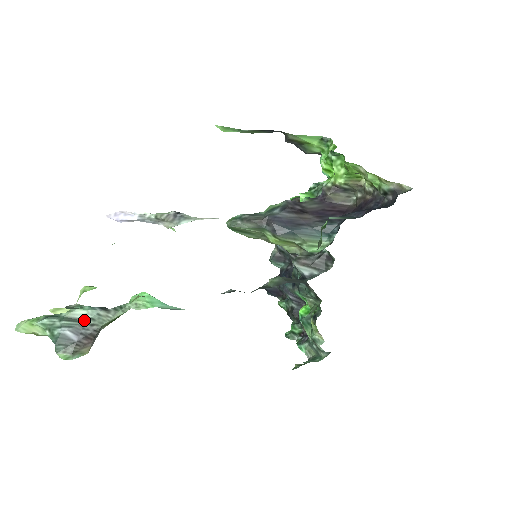
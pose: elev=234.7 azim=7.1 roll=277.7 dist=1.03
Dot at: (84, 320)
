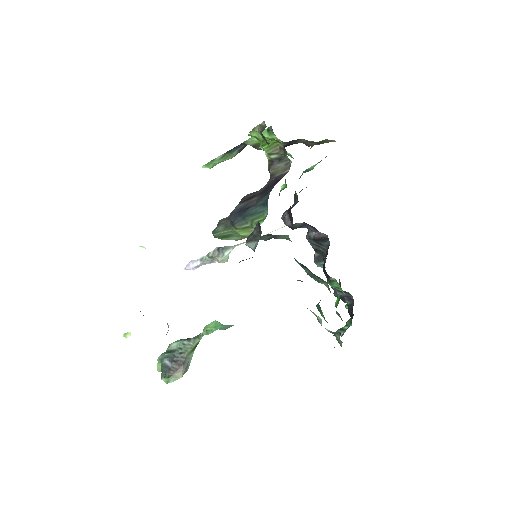
Dot at: (176, 350)
